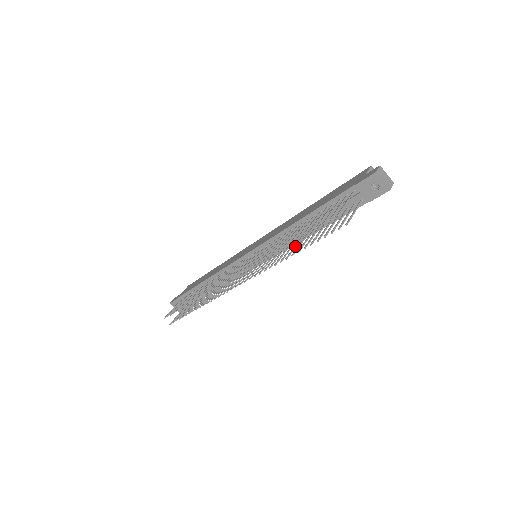
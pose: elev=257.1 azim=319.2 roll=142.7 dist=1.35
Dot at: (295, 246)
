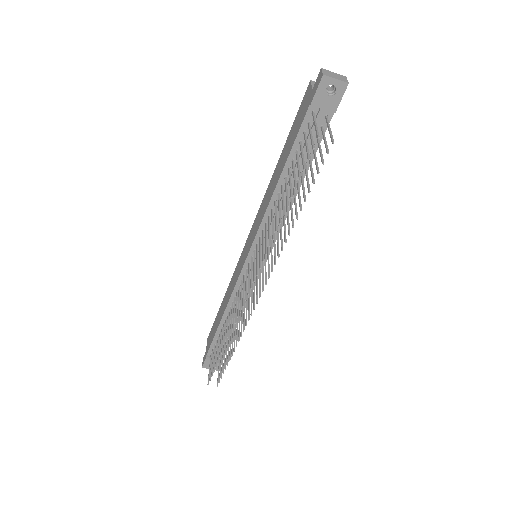
Dot at: (291, 211)
